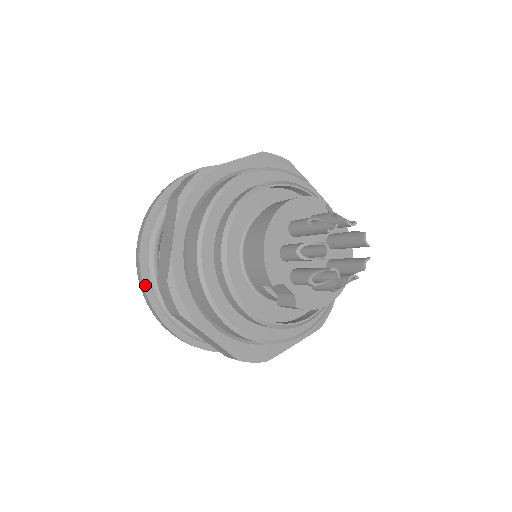
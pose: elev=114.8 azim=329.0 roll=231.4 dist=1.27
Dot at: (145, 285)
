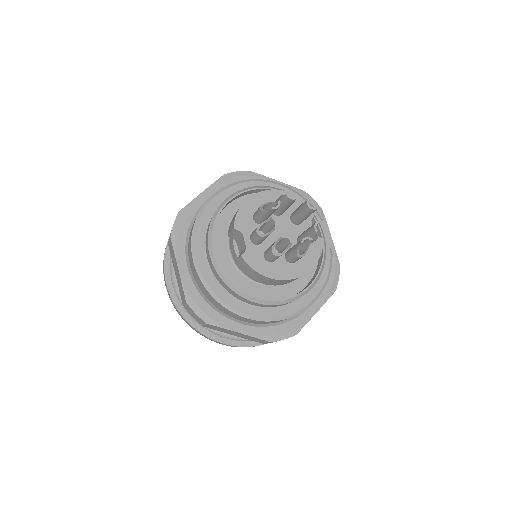
Dot at: occluded
